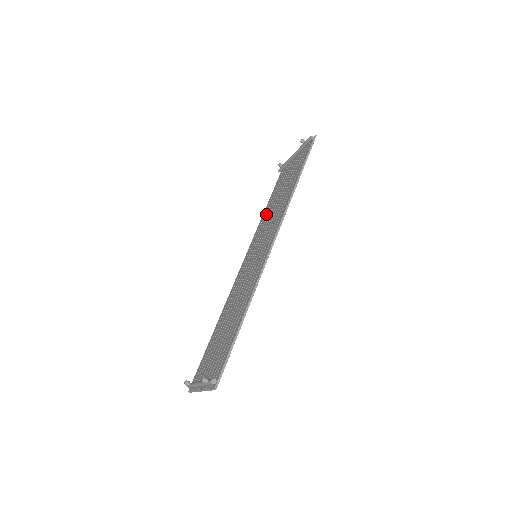
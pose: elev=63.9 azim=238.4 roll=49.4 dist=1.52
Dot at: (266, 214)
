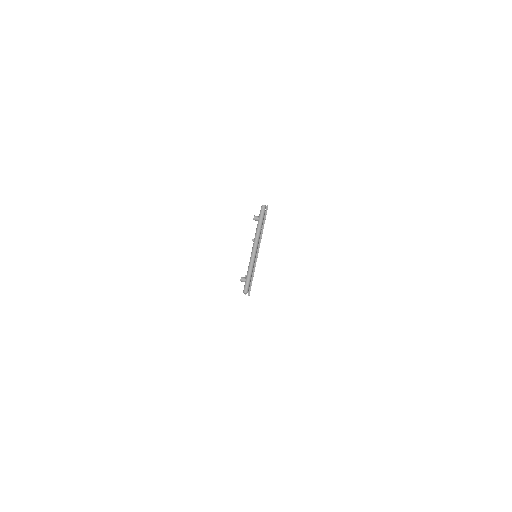
Dot at: occluded
